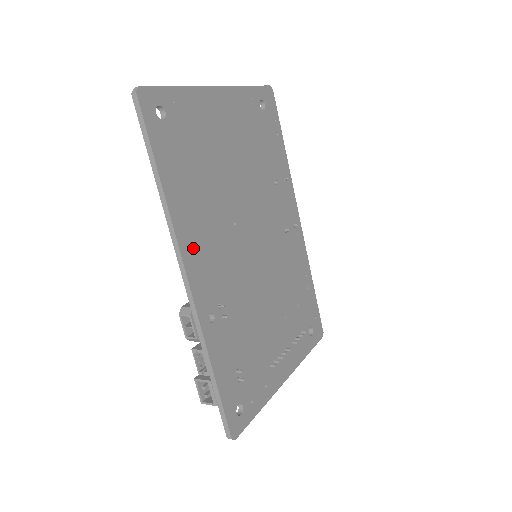
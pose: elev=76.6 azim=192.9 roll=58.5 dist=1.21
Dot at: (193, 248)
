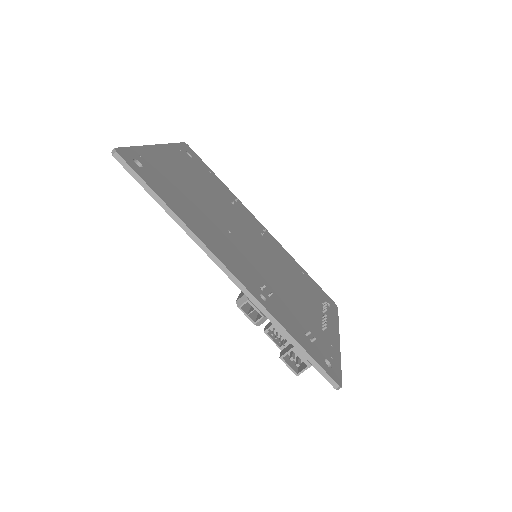
Dot at: (218, 250)
